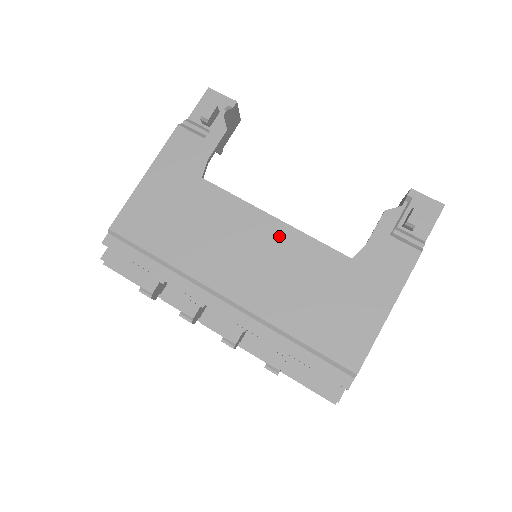
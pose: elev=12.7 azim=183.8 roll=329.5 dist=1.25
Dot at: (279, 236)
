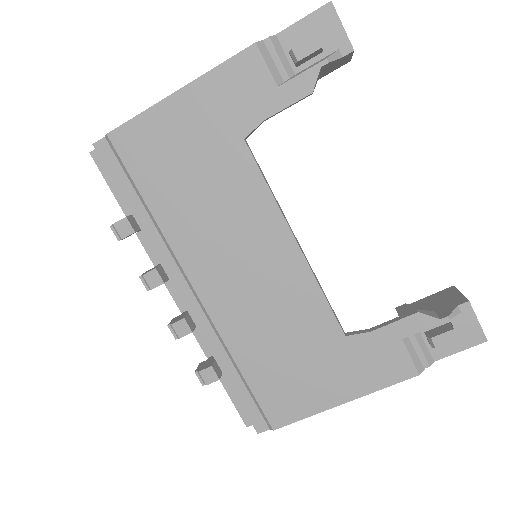
Dot at: (287, 265)
